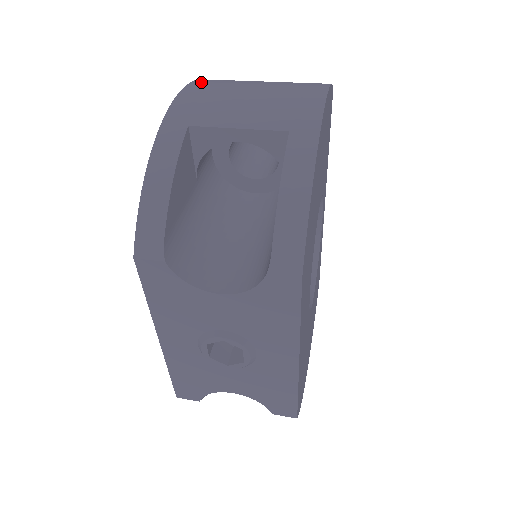
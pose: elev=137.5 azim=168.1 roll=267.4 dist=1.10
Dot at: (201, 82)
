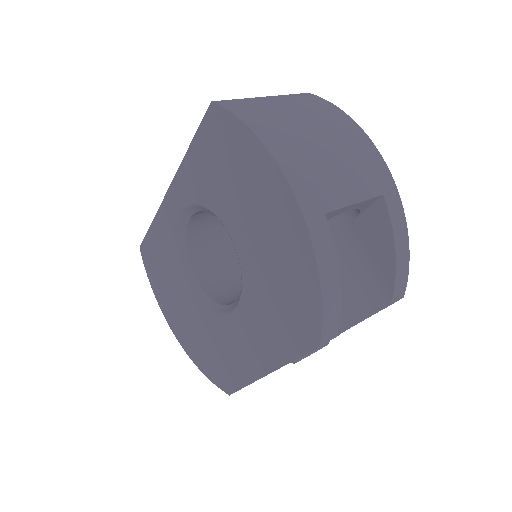
Dot at: (267, 136)
